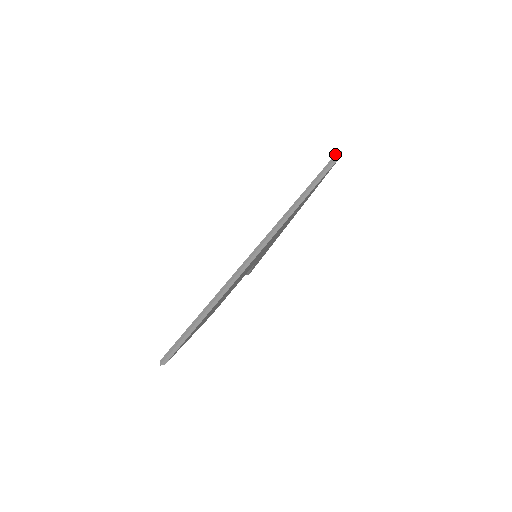
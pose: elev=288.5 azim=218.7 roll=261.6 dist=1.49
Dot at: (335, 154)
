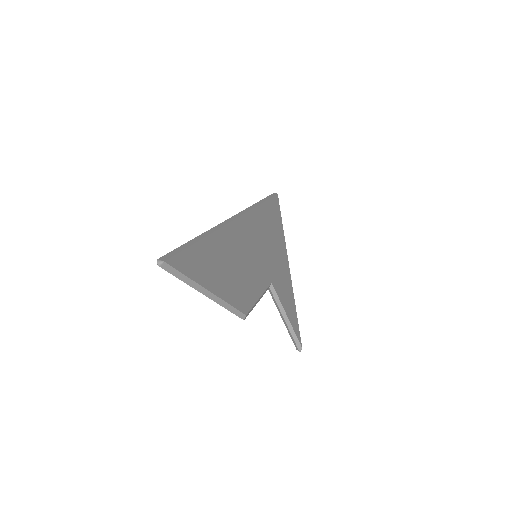
Dot at: occluded
